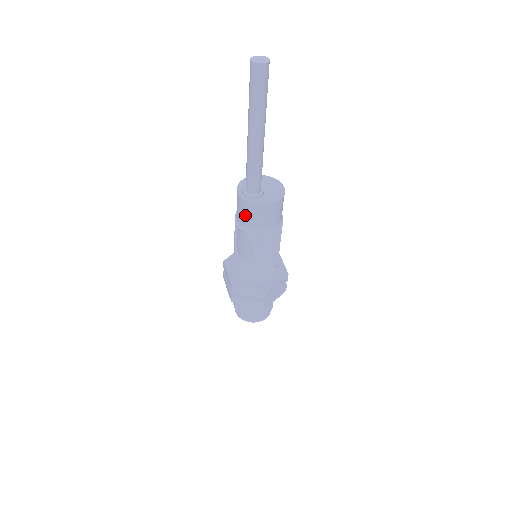
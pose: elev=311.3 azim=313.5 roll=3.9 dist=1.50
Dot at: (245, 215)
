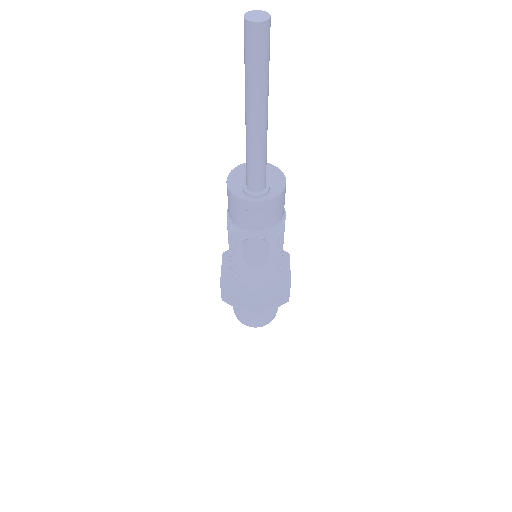
Dot at: (258, 219)
